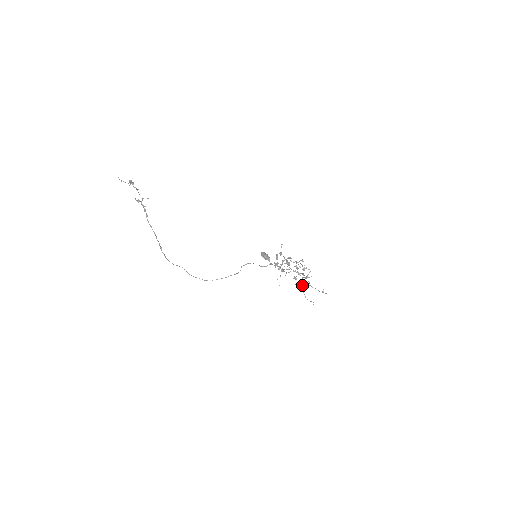
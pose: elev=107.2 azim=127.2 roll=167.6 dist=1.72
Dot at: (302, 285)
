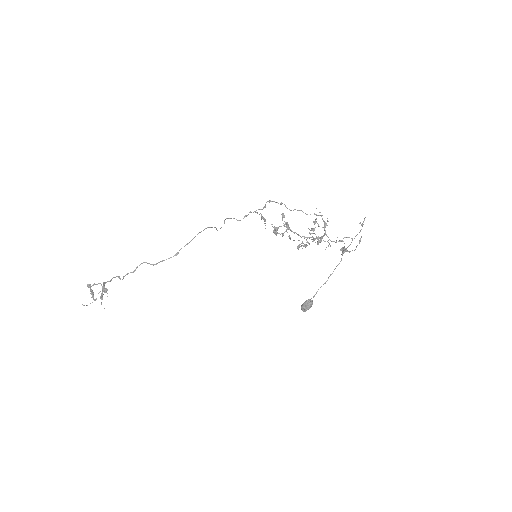
Dot at: occluded
